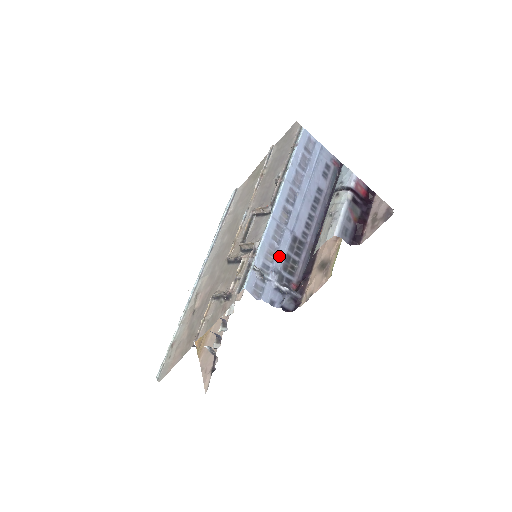
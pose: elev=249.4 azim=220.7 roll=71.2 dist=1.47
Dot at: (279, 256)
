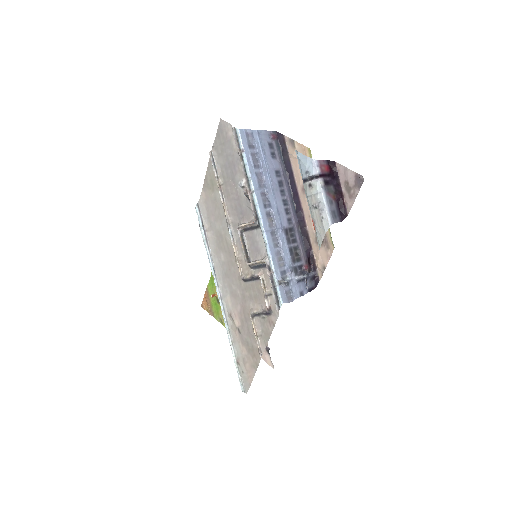
Dot at: (286, 256)
